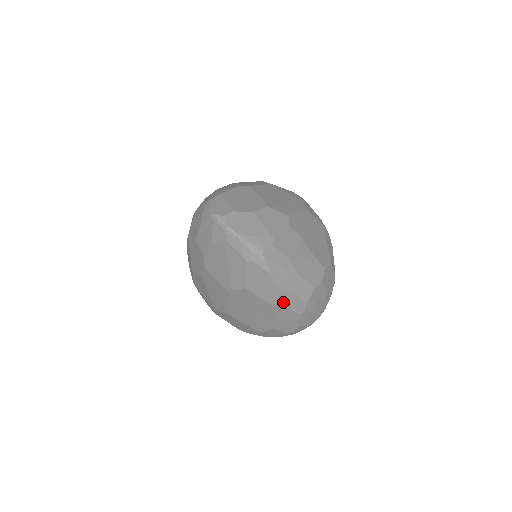
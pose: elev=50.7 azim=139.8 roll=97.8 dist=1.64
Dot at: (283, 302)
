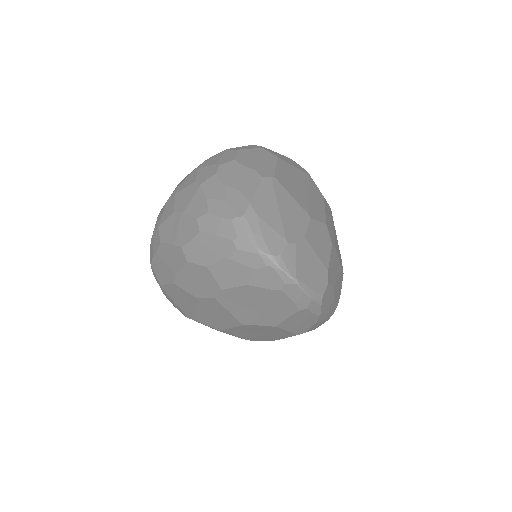
Dot at: (309, 330)
